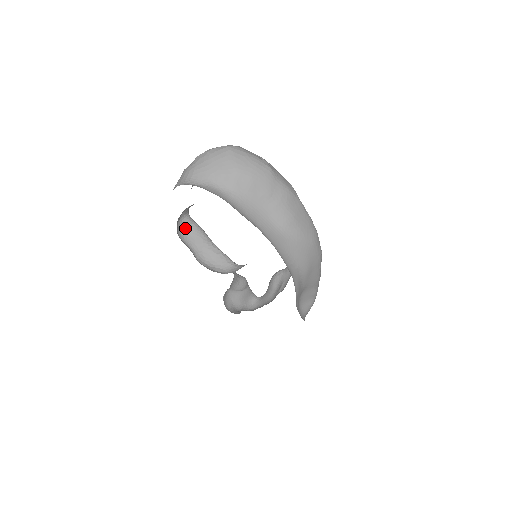
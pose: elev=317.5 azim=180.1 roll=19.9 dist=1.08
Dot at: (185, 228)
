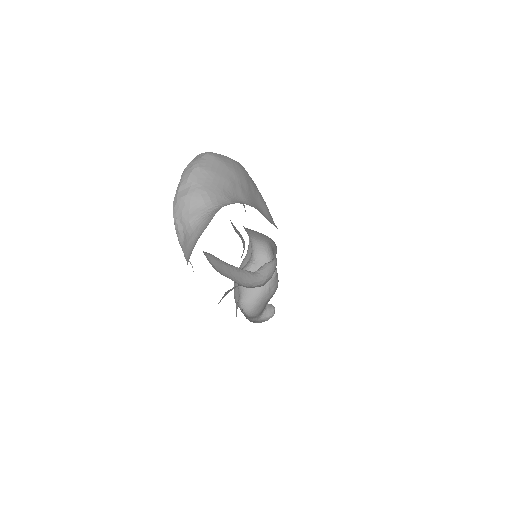
Dot at: (211, 262)
